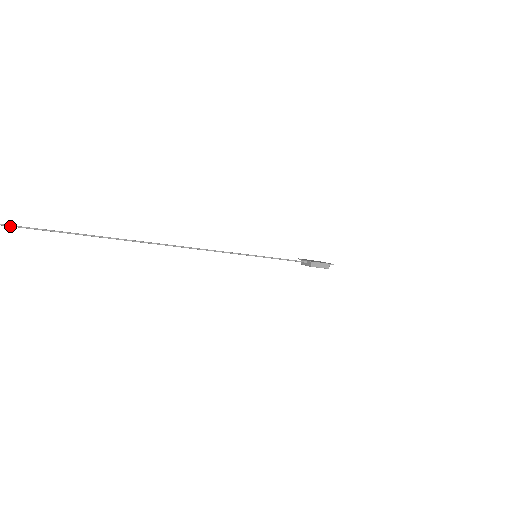
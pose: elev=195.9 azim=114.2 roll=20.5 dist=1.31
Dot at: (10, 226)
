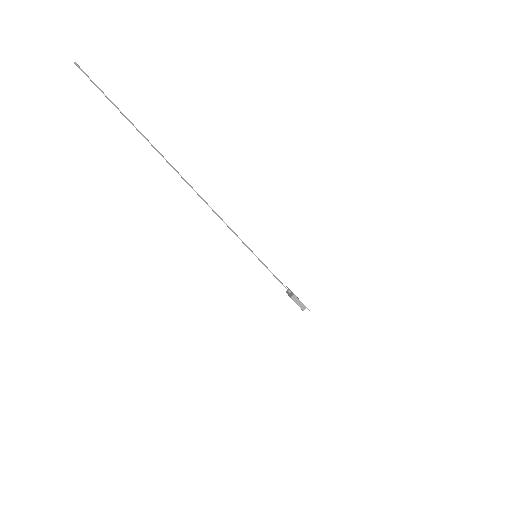
Dot at: (104, 94)
